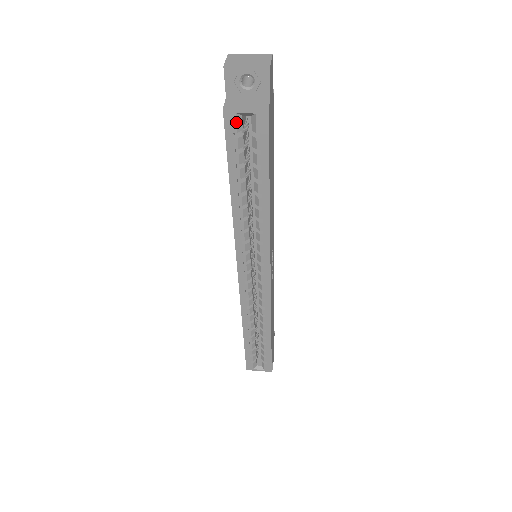
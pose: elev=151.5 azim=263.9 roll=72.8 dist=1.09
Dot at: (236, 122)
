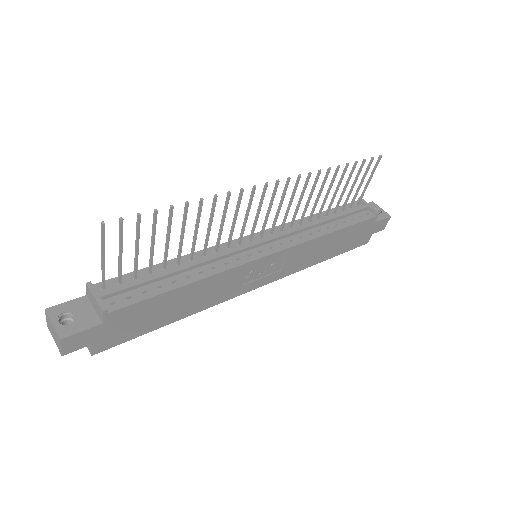
Dot at: occluded
